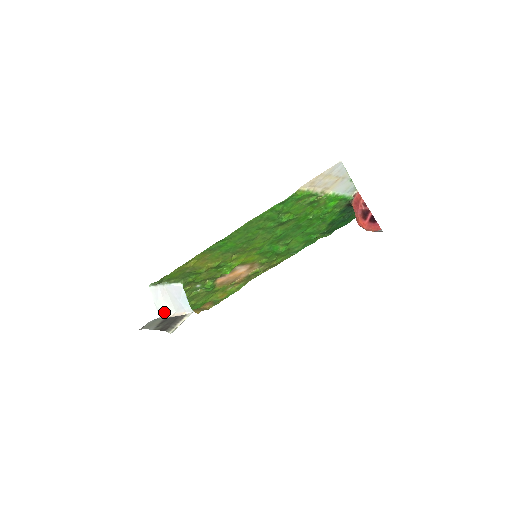
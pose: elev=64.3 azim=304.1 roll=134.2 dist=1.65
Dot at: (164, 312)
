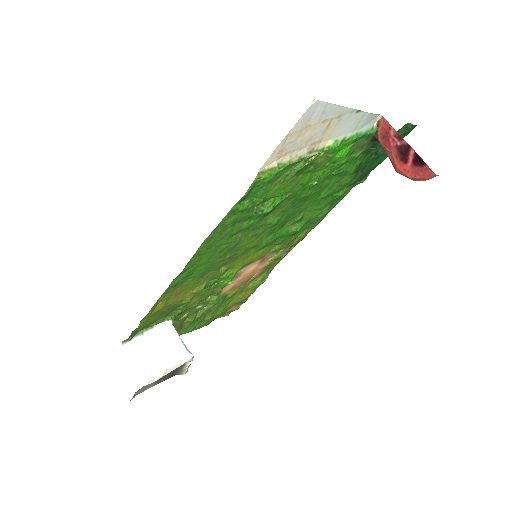
Dot at: (150, 376)
